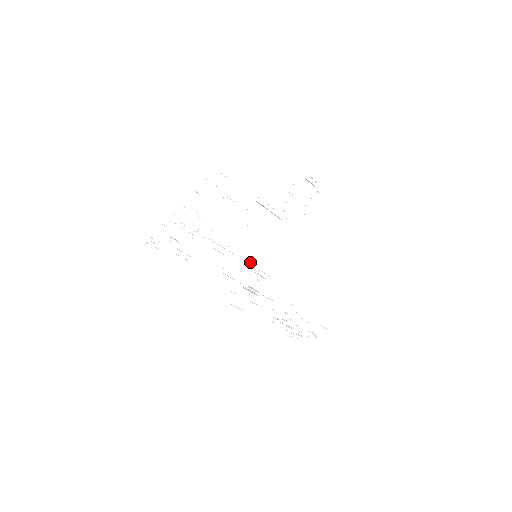
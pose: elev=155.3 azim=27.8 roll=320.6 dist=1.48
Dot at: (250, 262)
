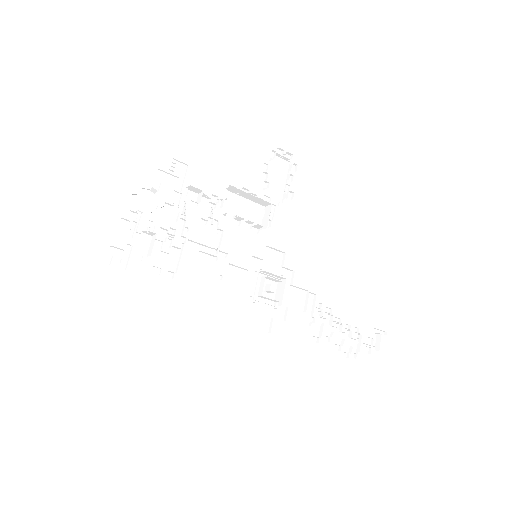
Dot at: (252, 266)
